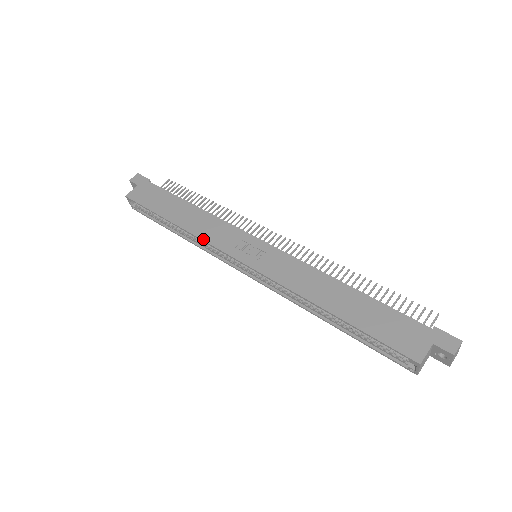
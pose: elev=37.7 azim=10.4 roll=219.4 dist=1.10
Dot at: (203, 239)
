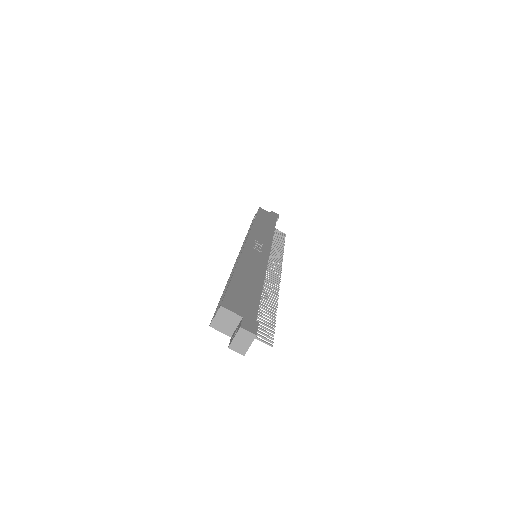
Dot at: (252, 229)
